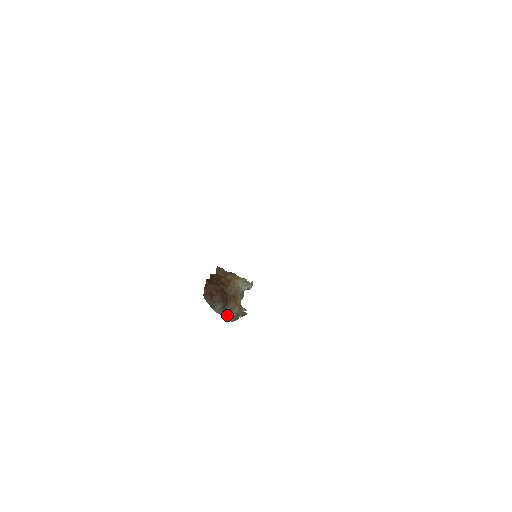
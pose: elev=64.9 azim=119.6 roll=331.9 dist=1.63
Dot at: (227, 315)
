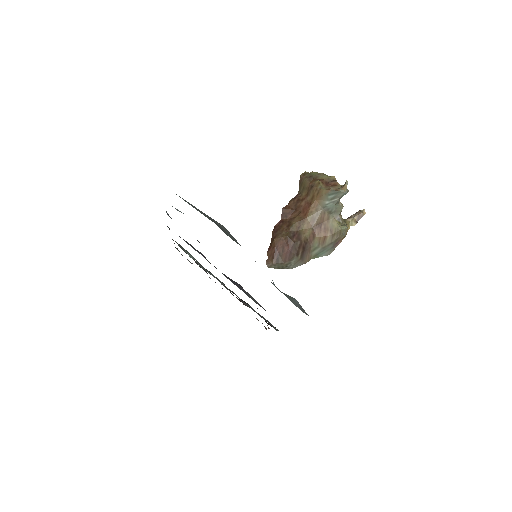
Dot at: (316, 254)
